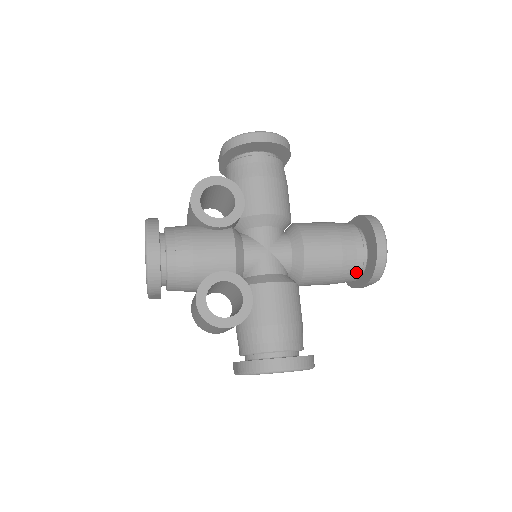
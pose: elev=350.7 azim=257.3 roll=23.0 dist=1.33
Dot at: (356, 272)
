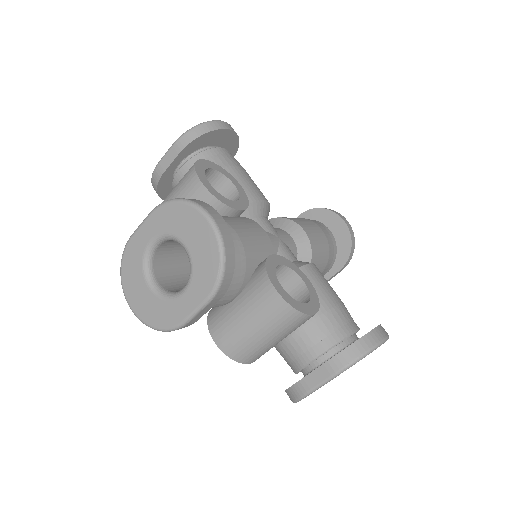
Dot at: (333, 258)
